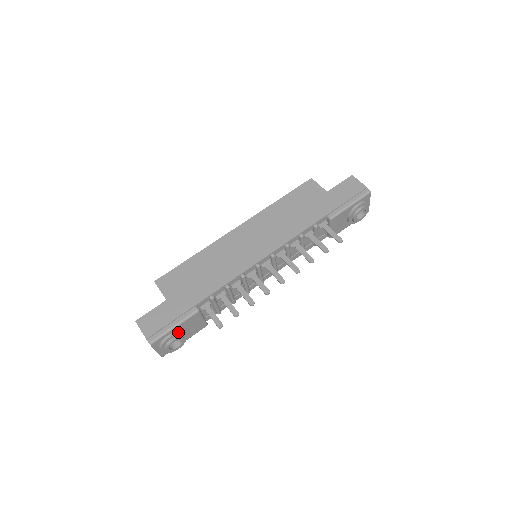
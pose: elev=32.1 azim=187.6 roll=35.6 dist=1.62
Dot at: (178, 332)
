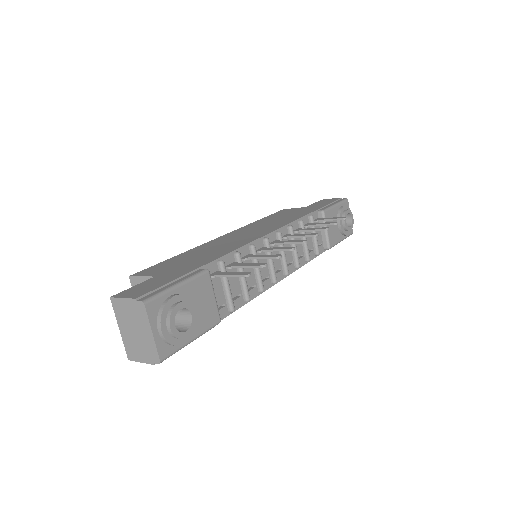
Dot at: (185, 295)
